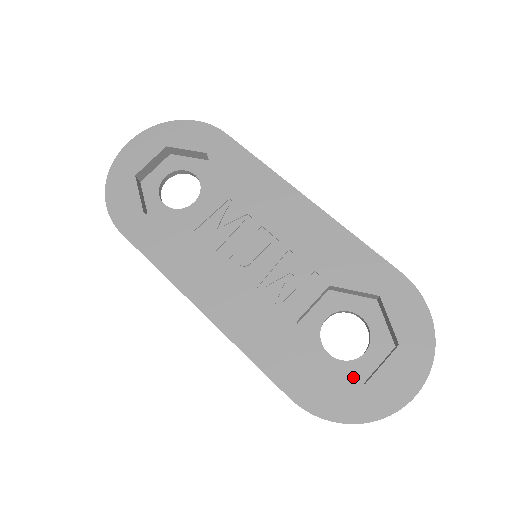
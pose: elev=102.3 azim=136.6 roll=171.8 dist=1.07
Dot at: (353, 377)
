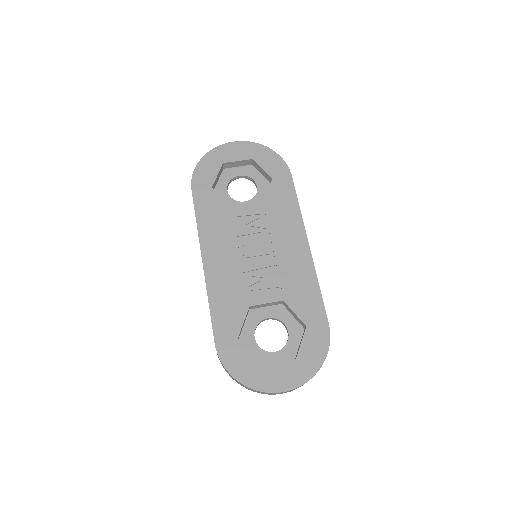
Dot at: (258, 360)
